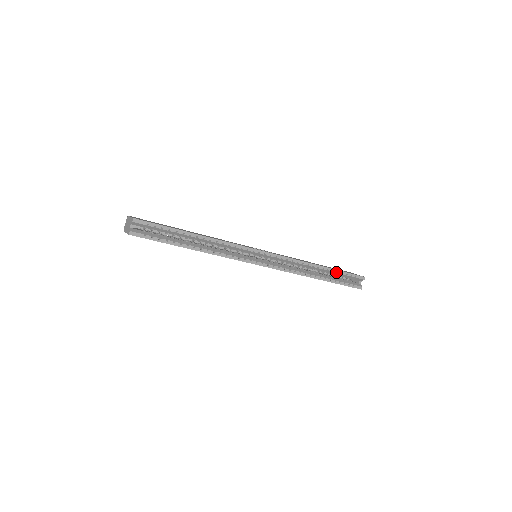
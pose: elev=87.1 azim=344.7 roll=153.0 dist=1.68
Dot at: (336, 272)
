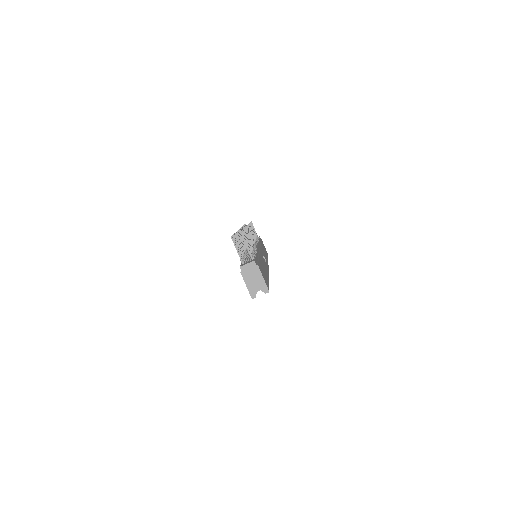
Dot at: occluded
